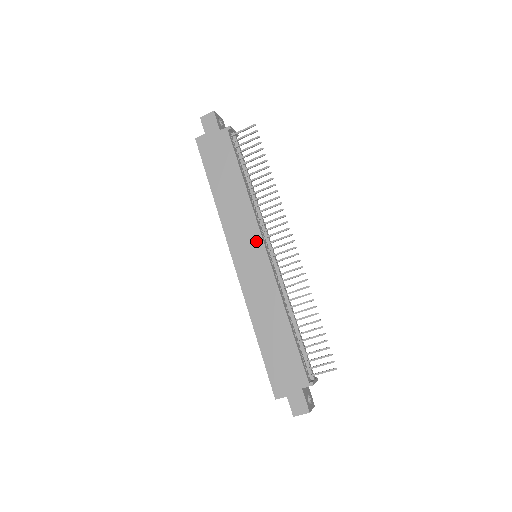
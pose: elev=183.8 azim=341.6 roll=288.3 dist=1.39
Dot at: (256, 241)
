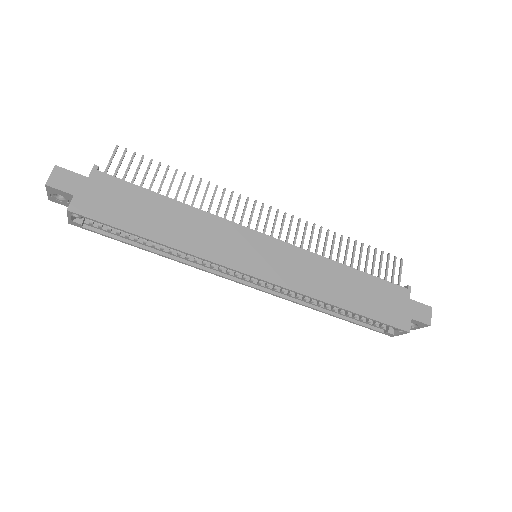
Dot at: (249, 237)
